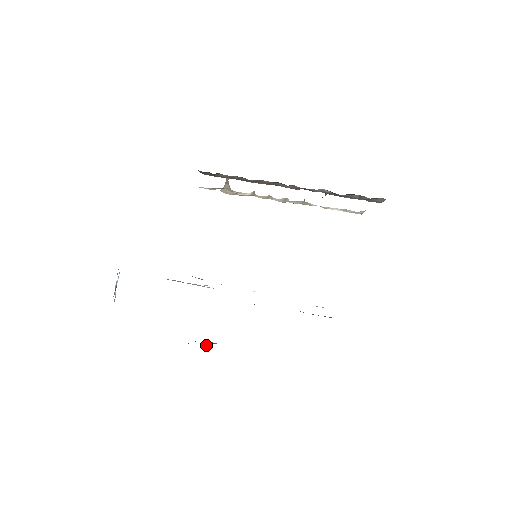
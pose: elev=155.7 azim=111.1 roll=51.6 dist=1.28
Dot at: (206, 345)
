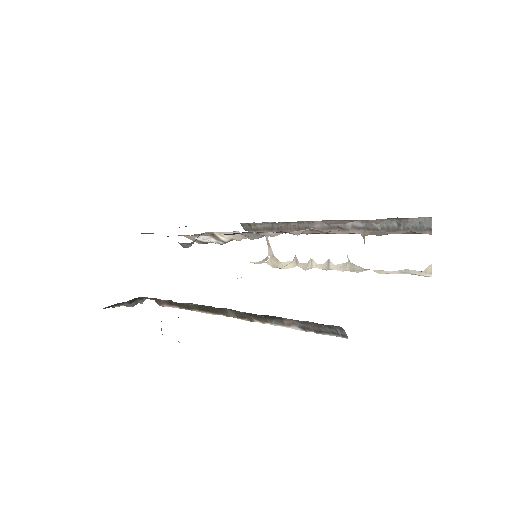
Dot at: occluded
